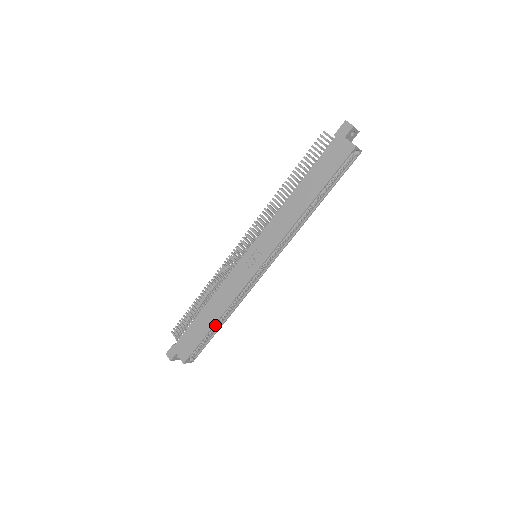
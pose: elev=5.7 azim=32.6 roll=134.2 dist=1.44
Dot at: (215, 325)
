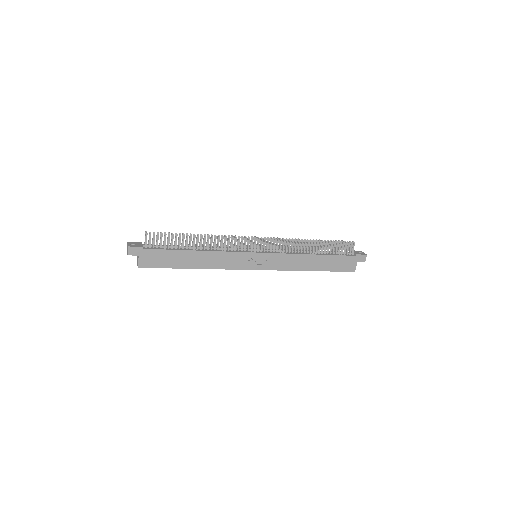
Dot at: occluded
